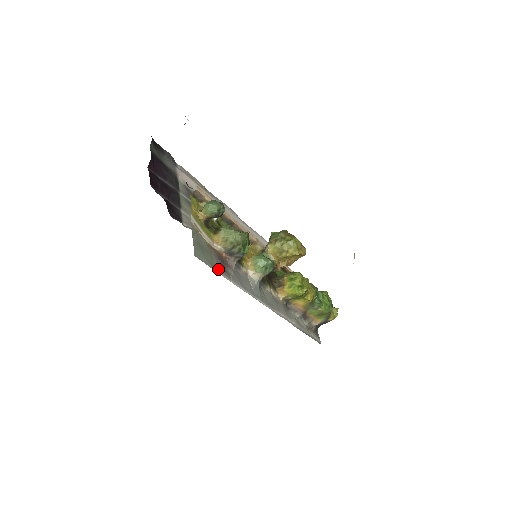
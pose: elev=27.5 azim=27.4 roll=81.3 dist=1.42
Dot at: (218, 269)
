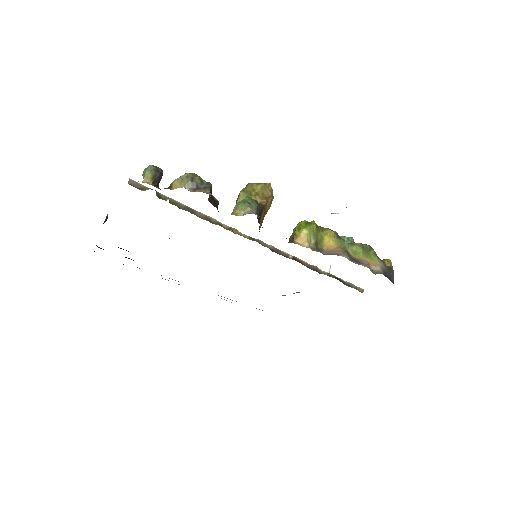
Dot at: occluded
